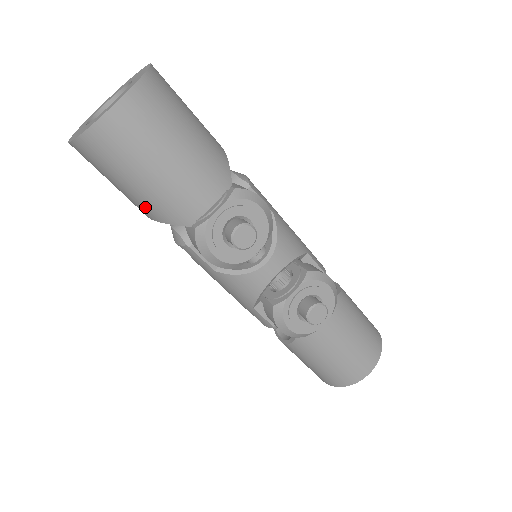
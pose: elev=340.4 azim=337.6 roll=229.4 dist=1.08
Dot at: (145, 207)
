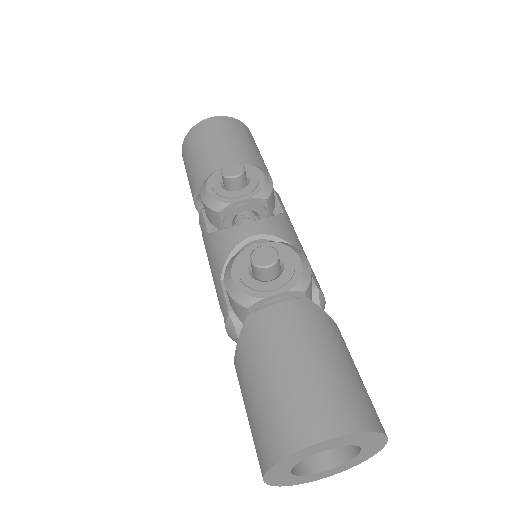
Dot at: (193, 181)
